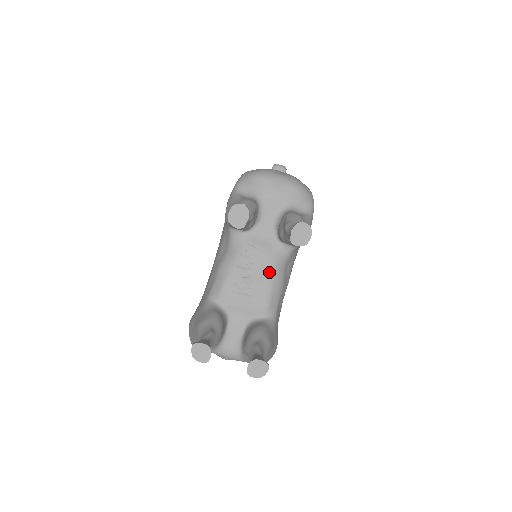
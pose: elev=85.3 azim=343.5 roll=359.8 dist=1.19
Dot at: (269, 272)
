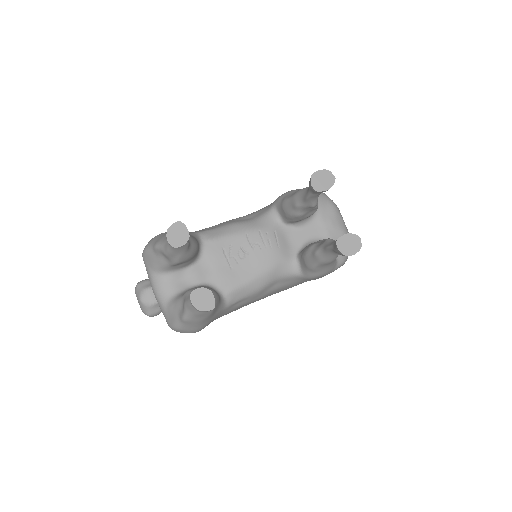
Dot at: (265, 267)
